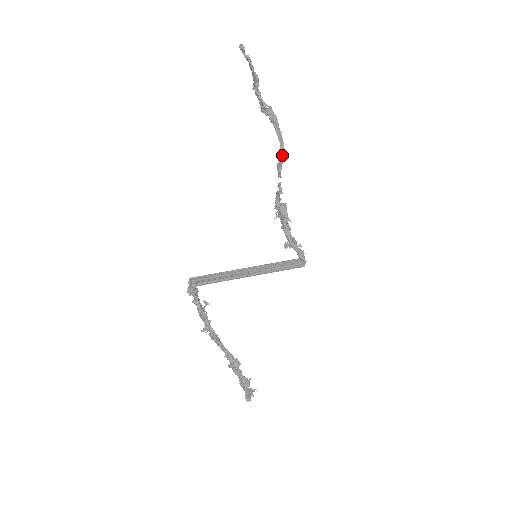
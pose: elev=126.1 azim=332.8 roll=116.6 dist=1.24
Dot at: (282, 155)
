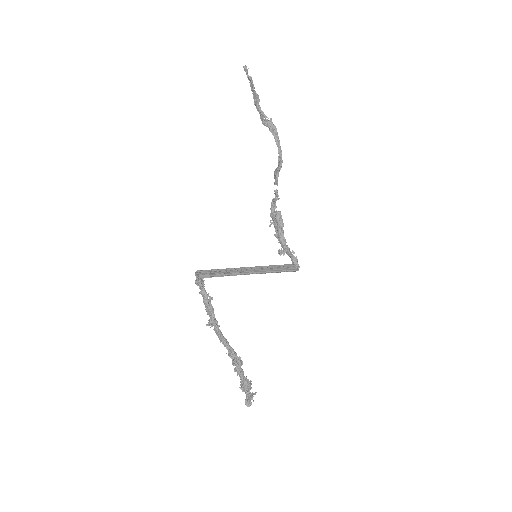
Dot at: (280, 163)
